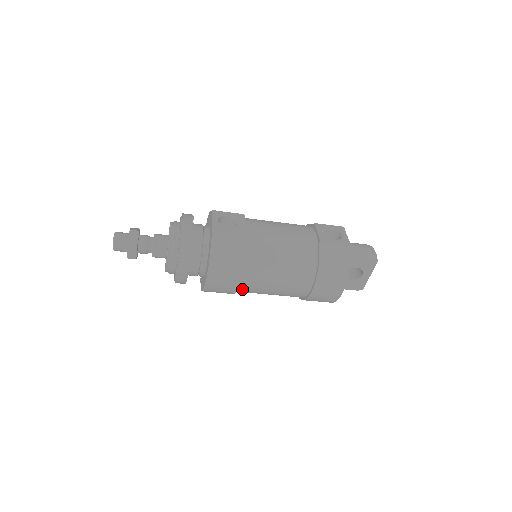
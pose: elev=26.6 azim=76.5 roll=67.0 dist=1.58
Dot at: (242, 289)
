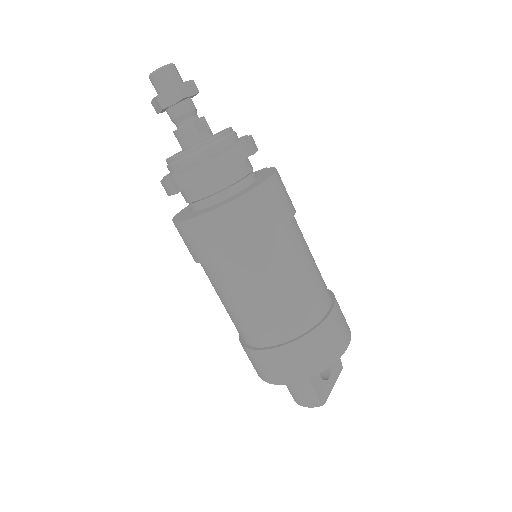
Dot at: (275, 241)
